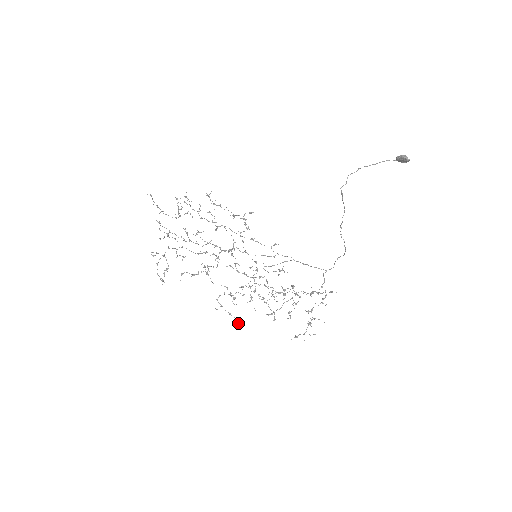
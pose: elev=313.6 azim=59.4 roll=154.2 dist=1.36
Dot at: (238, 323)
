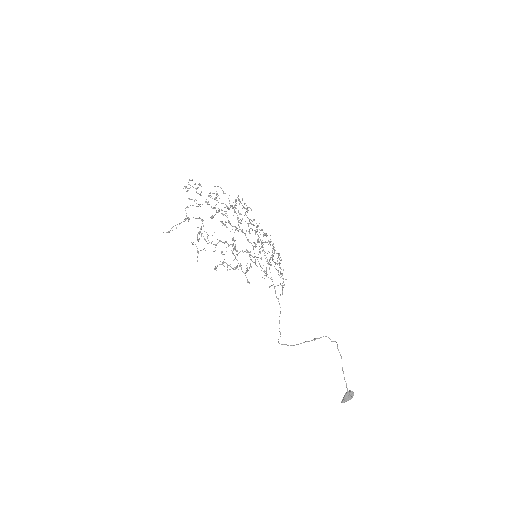
Dot at: (247, 208)
